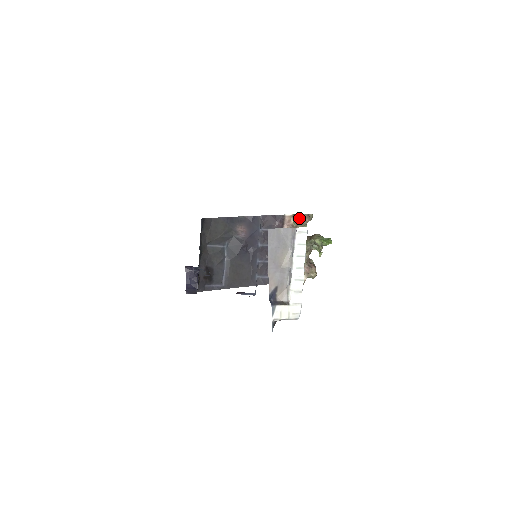
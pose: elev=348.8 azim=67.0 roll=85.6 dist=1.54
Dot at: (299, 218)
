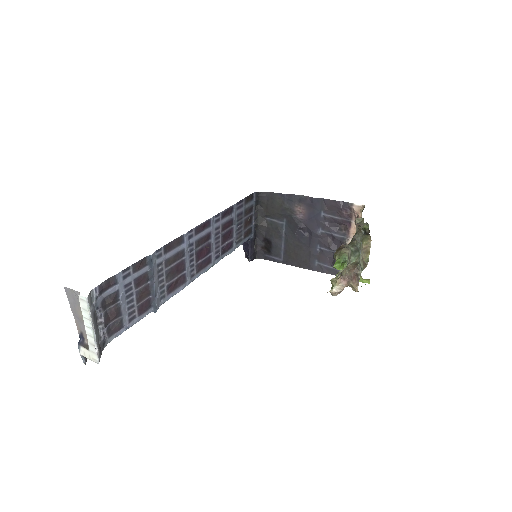
Dot at: occluded
